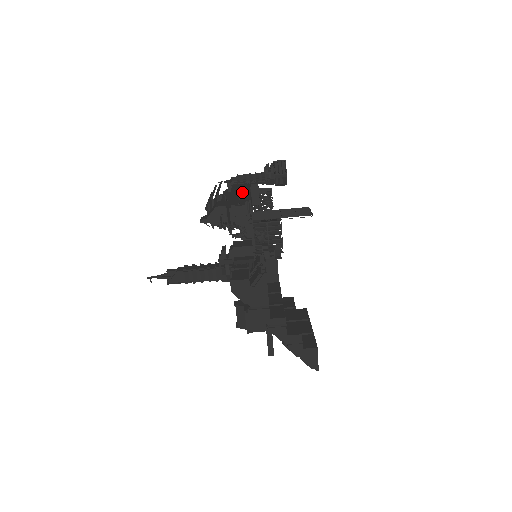
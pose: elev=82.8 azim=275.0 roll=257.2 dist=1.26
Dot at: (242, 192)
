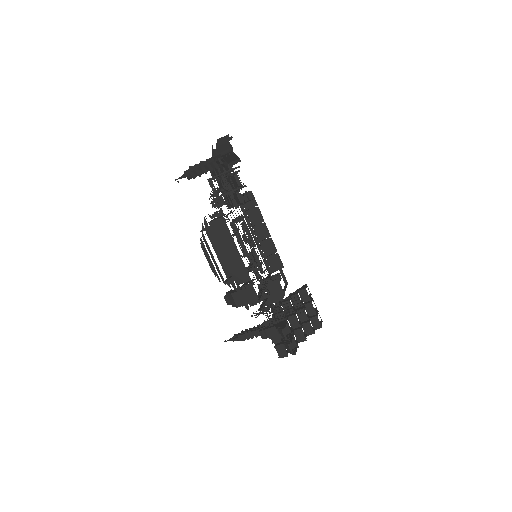
Dot at: (232, 252)
